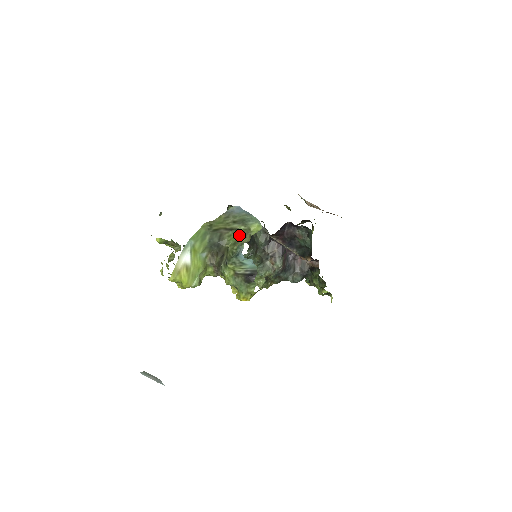
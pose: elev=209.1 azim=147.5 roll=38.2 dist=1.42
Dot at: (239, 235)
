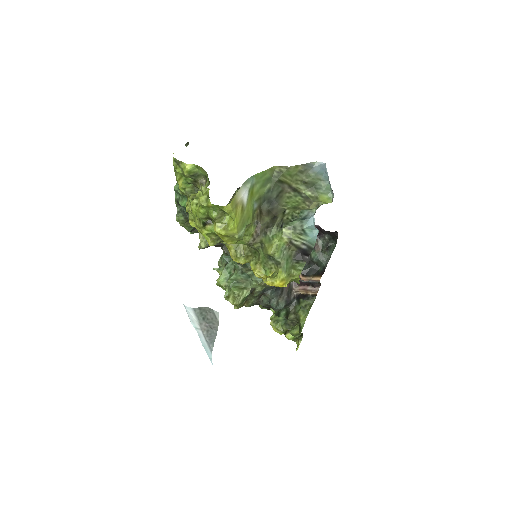
Dot at: (302, 200)
